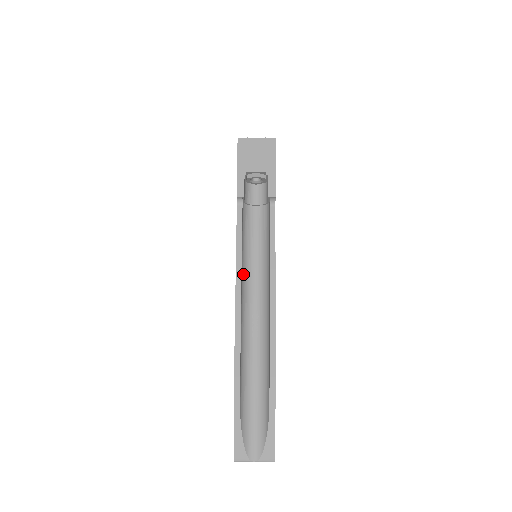
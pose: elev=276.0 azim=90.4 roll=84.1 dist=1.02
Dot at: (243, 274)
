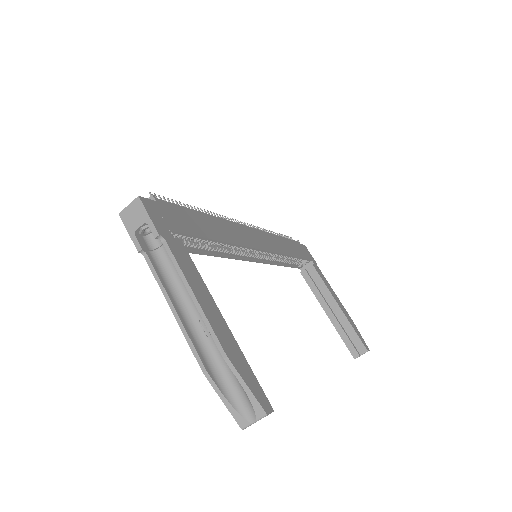
Dot at: (176, 299)
